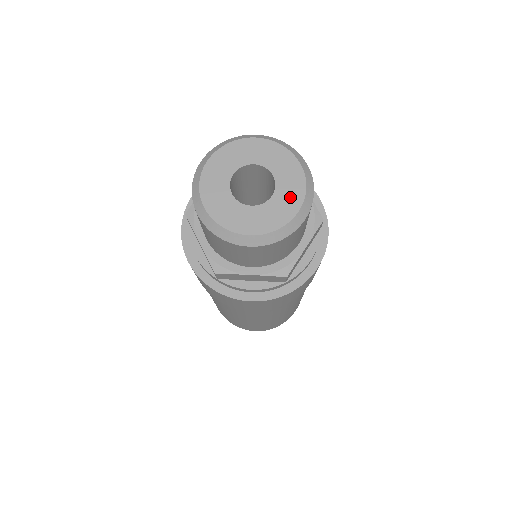
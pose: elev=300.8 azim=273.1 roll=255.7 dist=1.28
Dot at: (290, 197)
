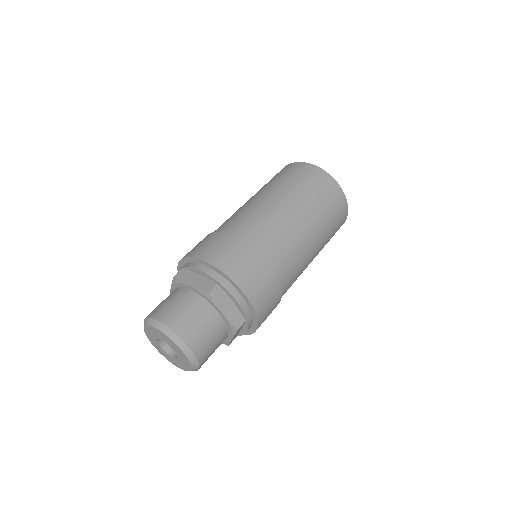
Dot at: (178, 364)
